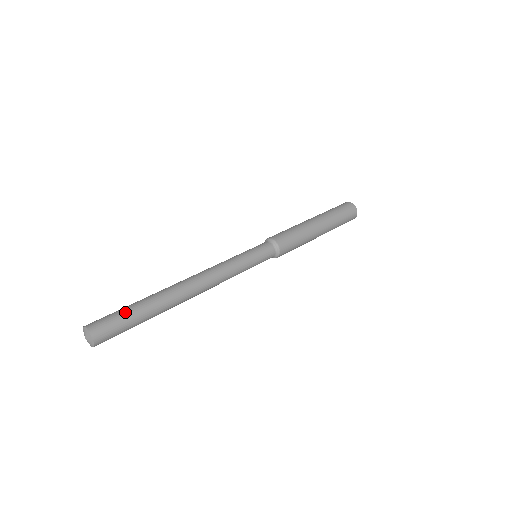
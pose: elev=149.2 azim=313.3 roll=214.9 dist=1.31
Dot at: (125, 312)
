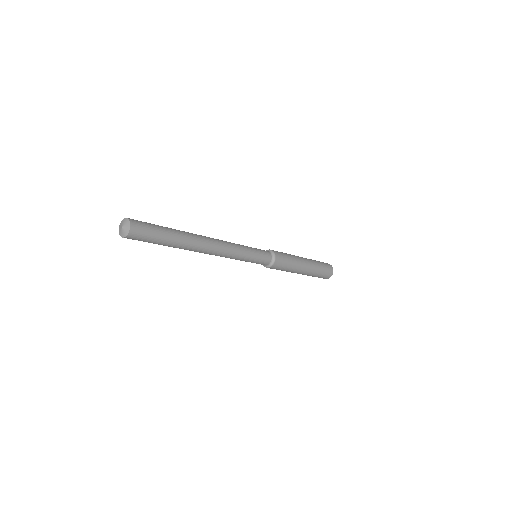
Dot at: (160, 230)
